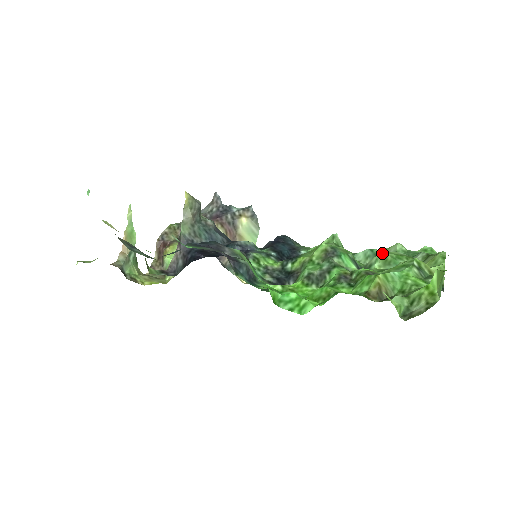
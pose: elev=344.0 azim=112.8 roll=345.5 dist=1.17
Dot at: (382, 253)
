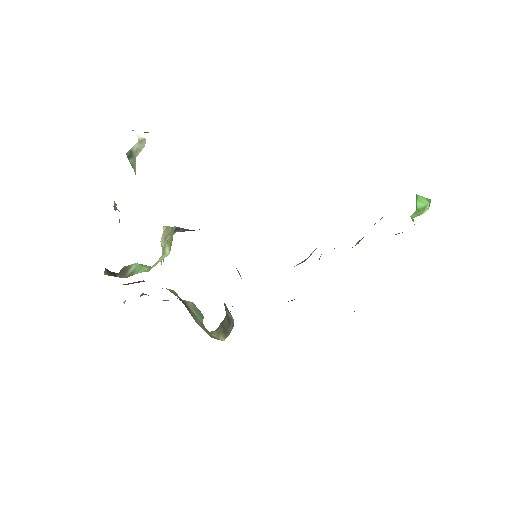
Dot at: occluded
